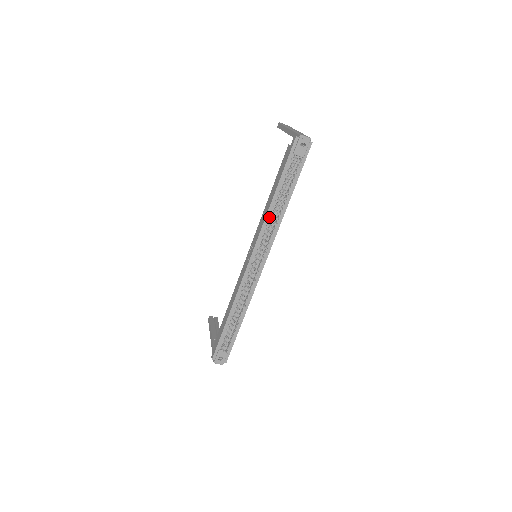
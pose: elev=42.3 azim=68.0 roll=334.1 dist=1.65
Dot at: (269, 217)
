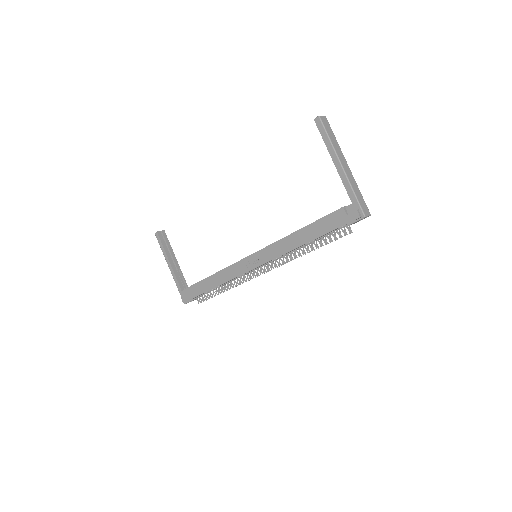
Dot at: (291, 251)
